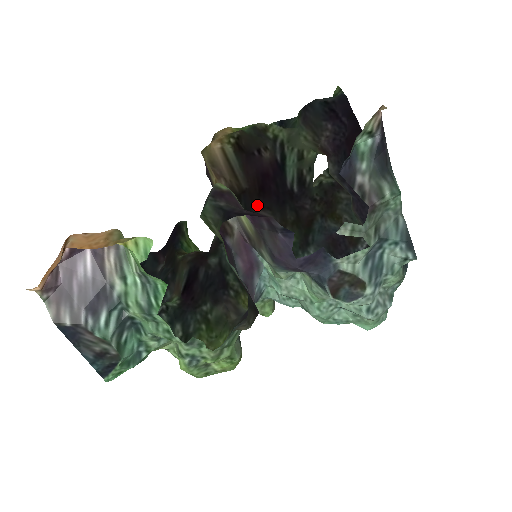
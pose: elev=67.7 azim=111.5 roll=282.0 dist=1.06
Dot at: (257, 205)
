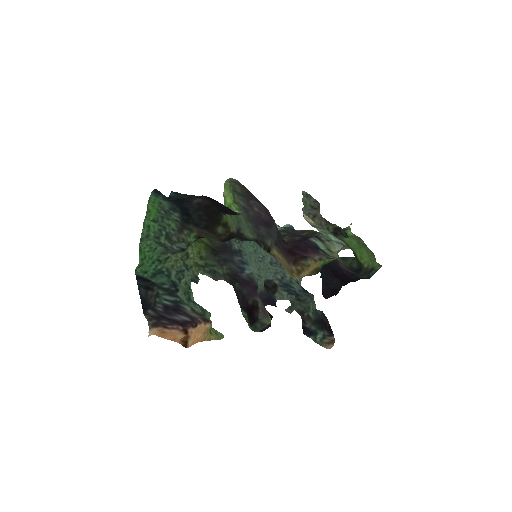
Dot at: occluded
